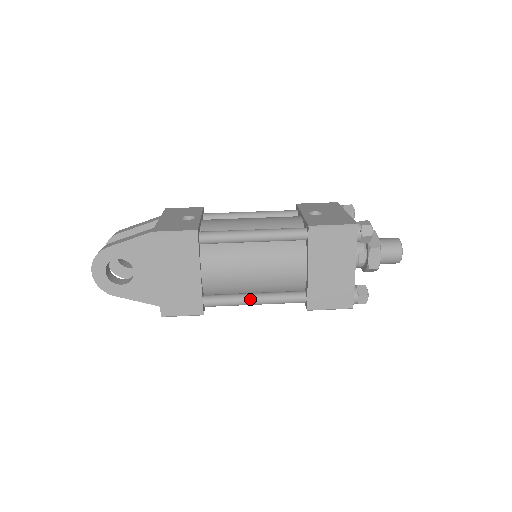
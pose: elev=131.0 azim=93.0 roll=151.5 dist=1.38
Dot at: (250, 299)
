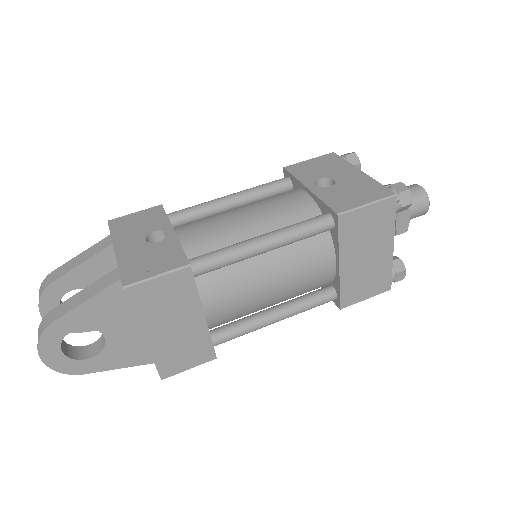
Dot at: (270, 319)
